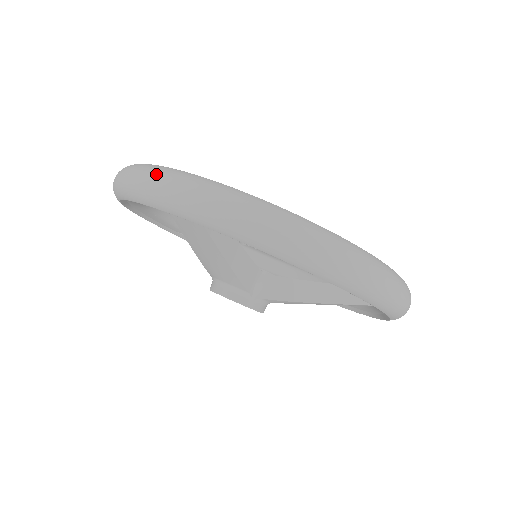
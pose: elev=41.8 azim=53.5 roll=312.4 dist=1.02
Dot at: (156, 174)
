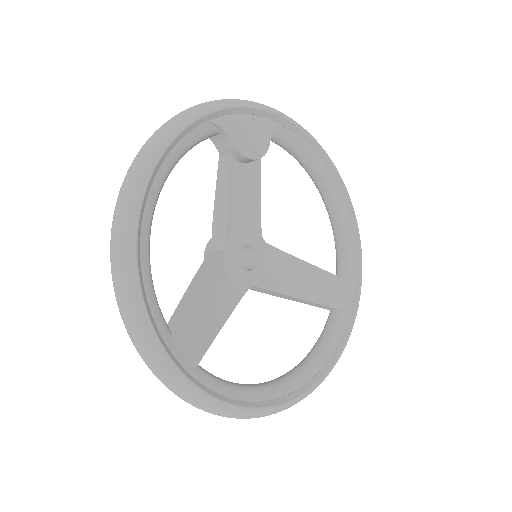
Dot at: (154, 367)
